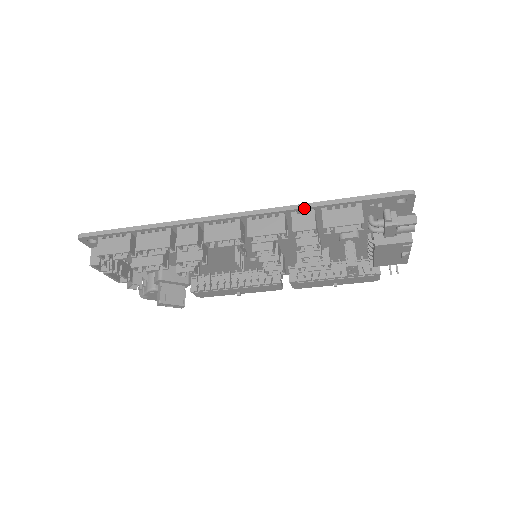
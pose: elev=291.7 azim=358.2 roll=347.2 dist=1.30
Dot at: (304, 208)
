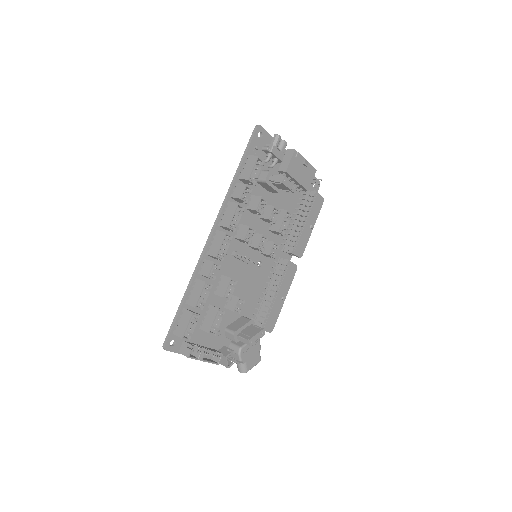
Dot at: (232, 188)
